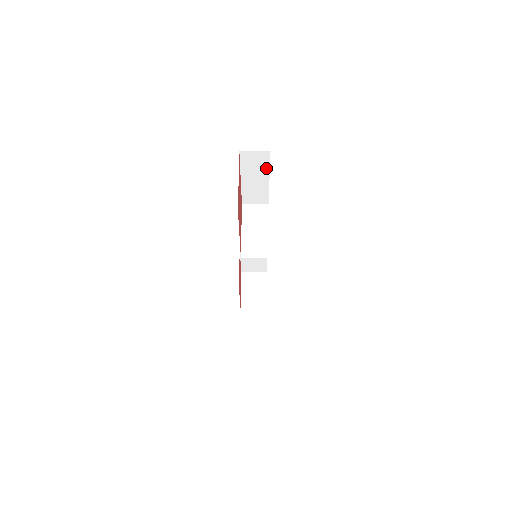
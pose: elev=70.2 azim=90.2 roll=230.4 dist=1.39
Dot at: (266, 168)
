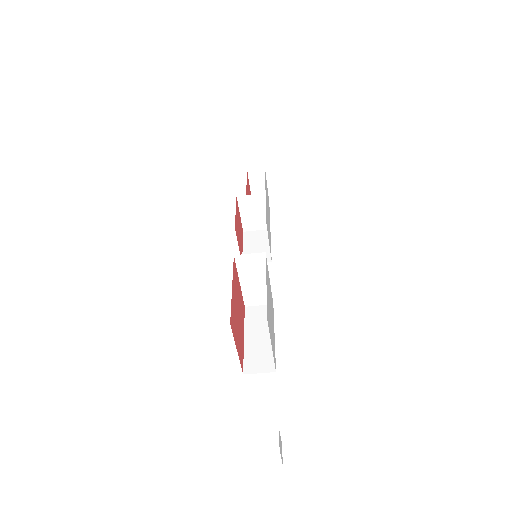
Dot at: occluded
